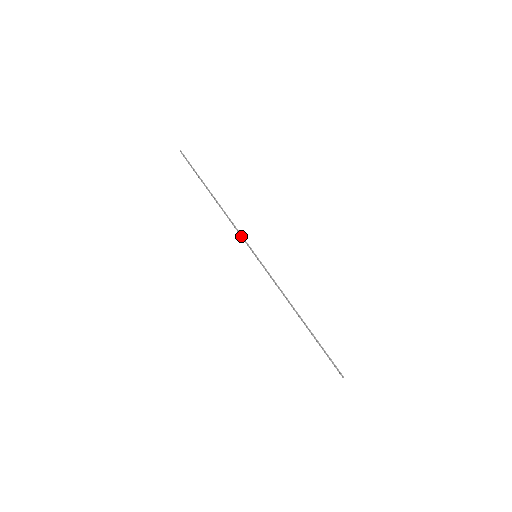
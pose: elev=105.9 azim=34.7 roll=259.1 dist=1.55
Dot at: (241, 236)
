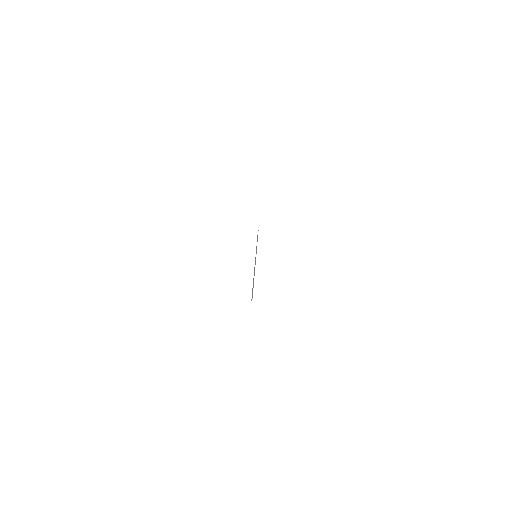
Dot at: occluded
